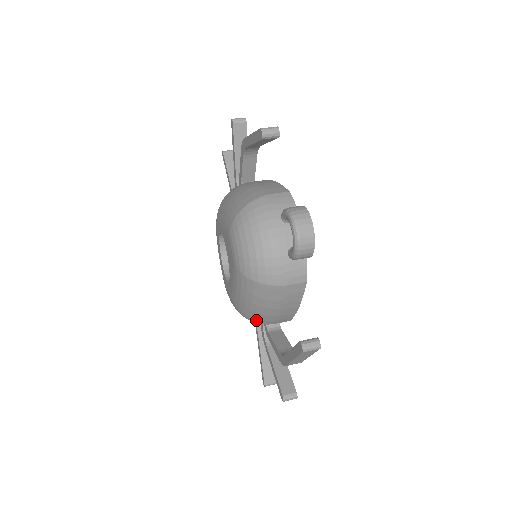
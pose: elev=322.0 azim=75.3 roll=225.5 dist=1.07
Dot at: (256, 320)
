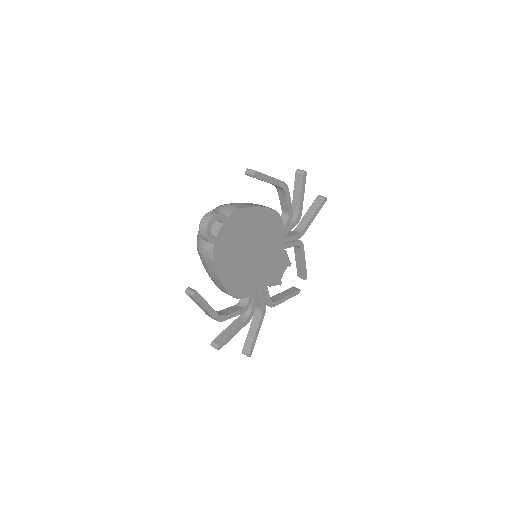
Dot at: occluded
